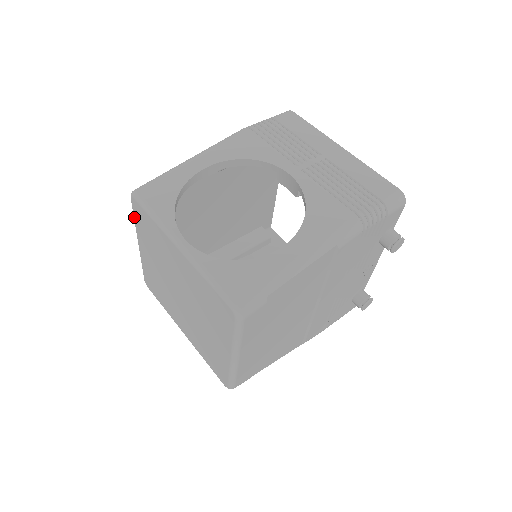
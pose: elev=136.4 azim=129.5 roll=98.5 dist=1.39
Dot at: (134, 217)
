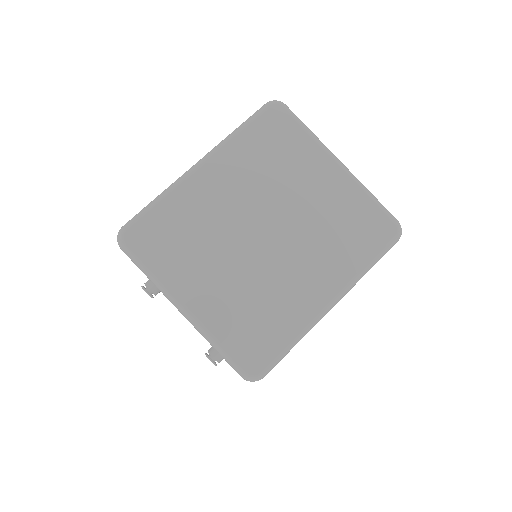
Dot at: (147, 265)
